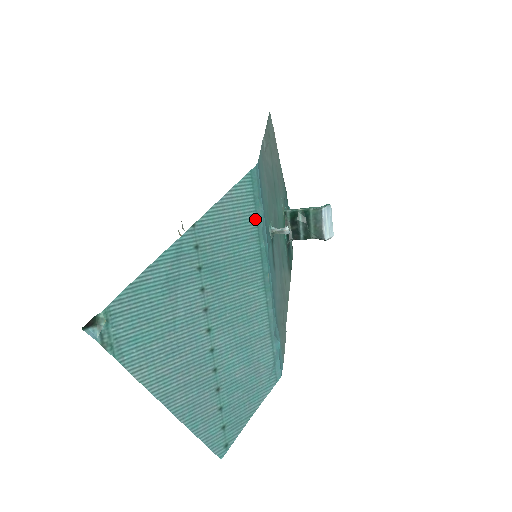
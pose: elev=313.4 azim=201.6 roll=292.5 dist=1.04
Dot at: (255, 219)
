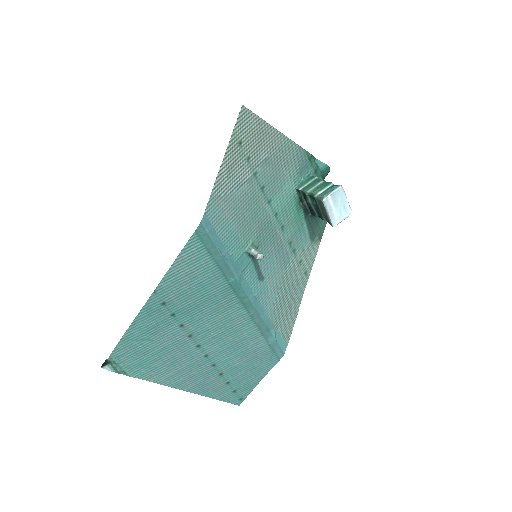
Dot at: (215, 265)
